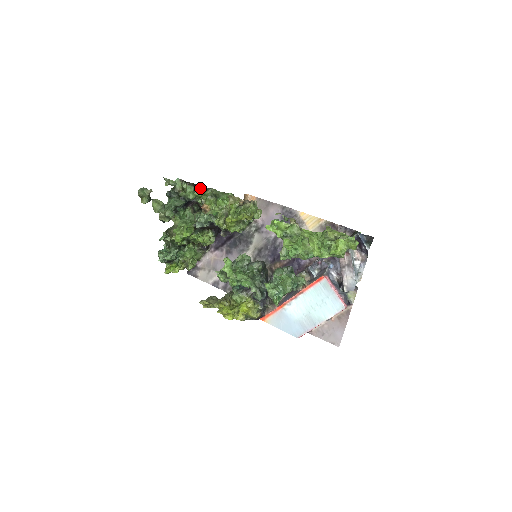
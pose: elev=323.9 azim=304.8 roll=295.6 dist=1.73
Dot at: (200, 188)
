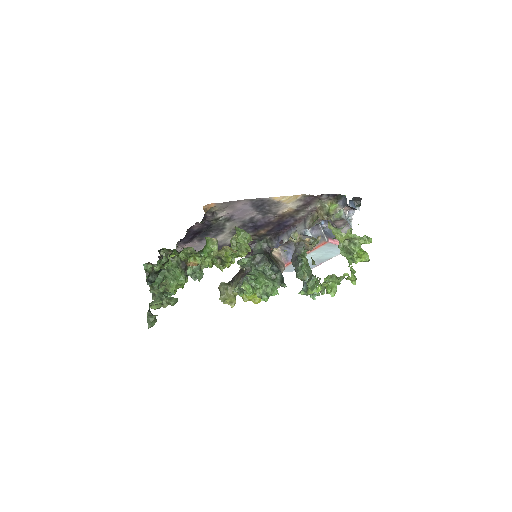
Dot at: (171, 253)
